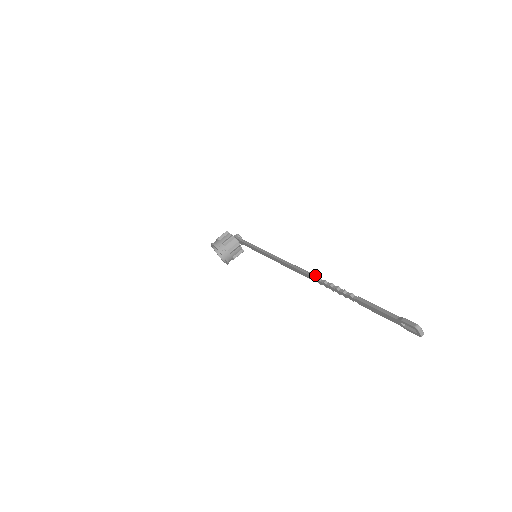
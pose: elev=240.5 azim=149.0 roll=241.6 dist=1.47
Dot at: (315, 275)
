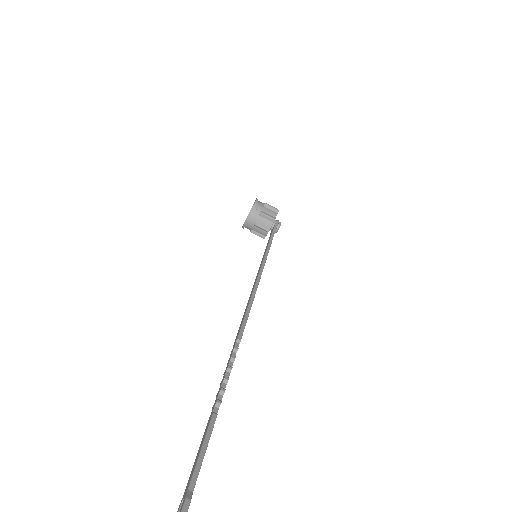
Dot at: occluded
